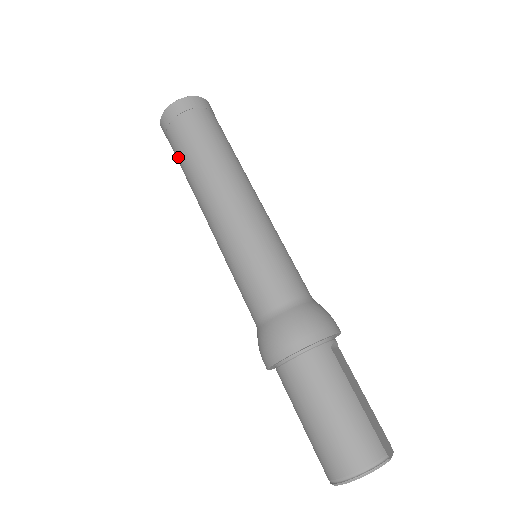
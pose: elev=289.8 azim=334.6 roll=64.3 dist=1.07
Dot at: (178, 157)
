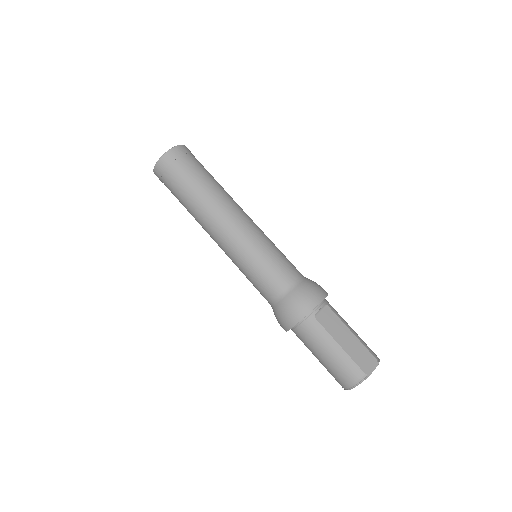
Dot at: occluded
